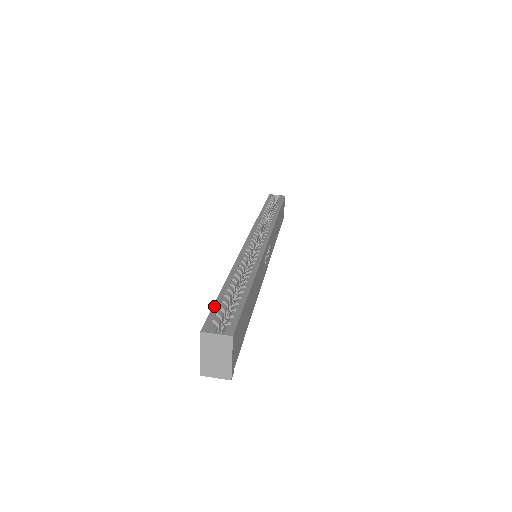
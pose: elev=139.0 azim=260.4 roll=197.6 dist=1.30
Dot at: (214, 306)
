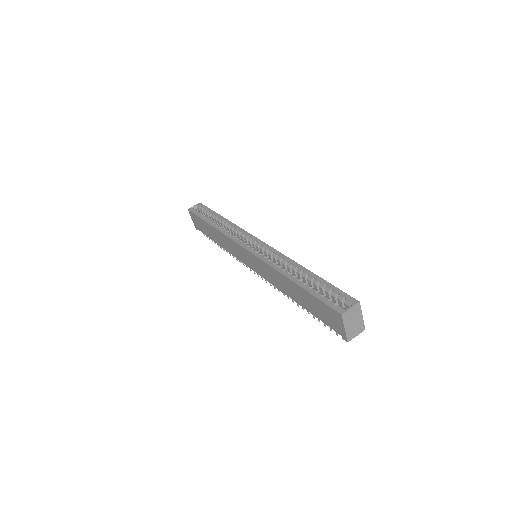
Dot at: (318, 298)
